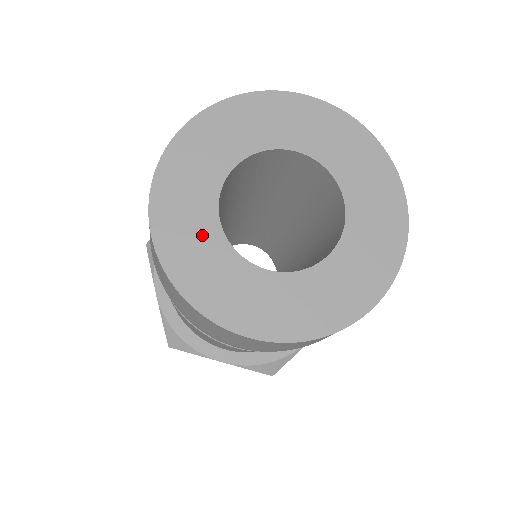
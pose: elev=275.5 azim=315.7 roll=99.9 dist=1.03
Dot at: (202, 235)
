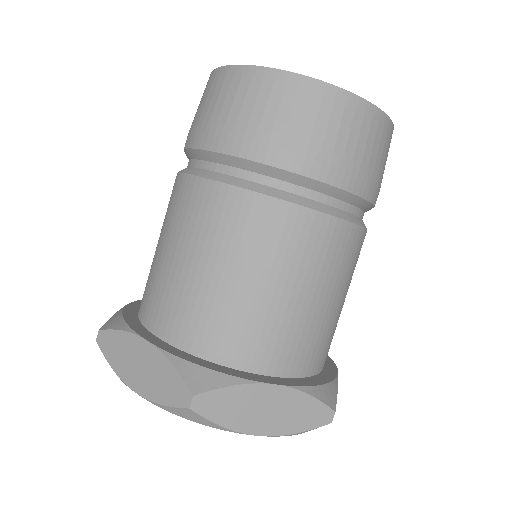
Dot at: occluded
